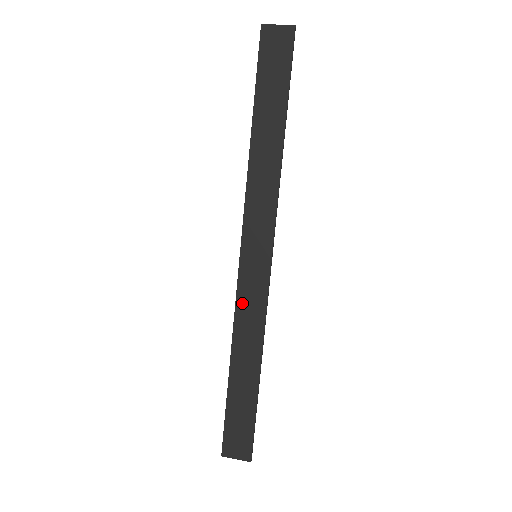
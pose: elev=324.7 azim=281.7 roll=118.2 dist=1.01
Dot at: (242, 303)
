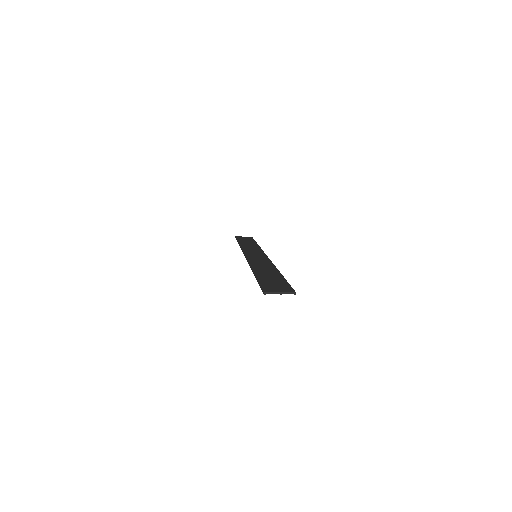
Dot at: (253, 261)
